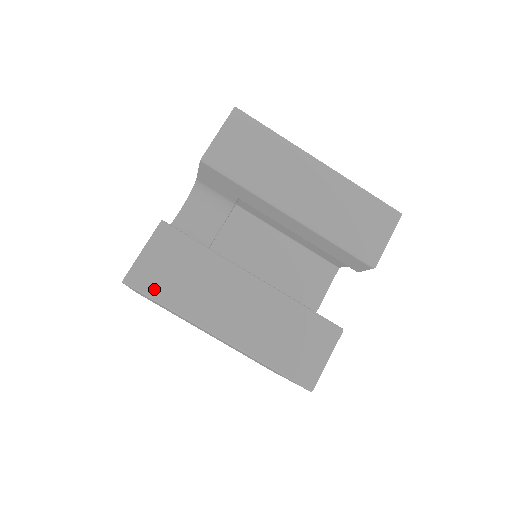
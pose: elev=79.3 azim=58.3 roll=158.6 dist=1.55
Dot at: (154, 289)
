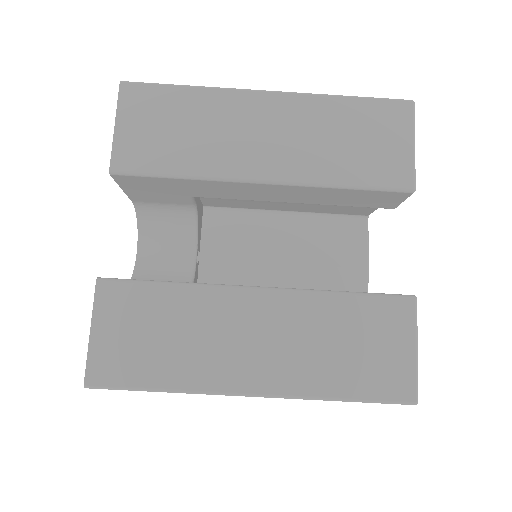
Dot at: (131, 375)
